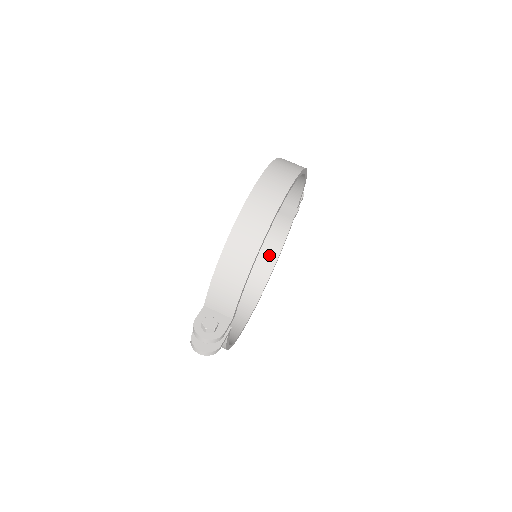
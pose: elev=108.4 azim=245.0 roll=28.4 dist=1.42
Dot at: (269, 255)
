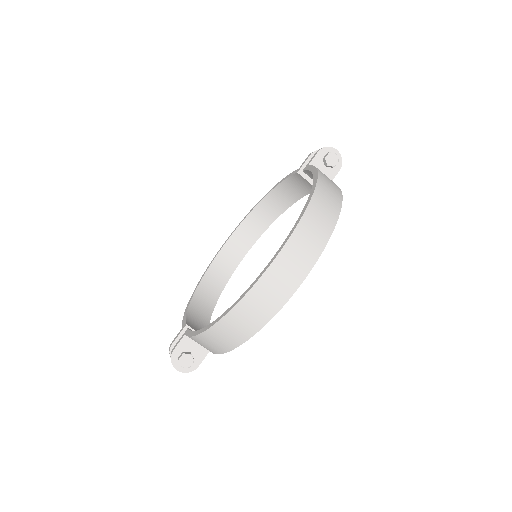
Dot at: (282, 200)
